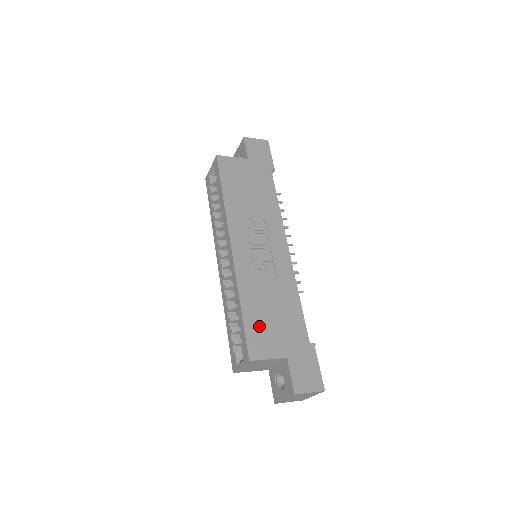
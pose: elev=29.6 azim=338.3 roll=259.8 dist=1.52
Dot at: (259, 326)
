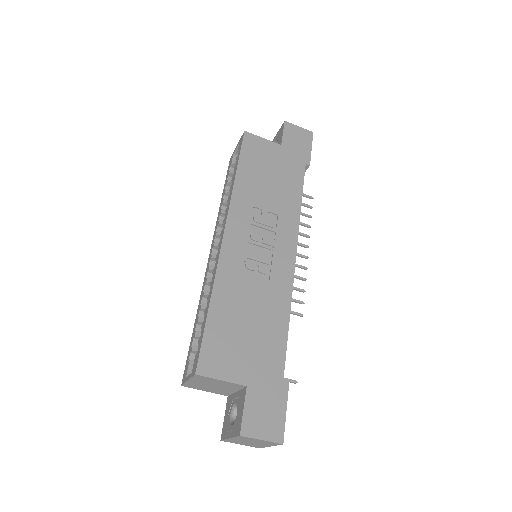
Dot at: (224, 336)
